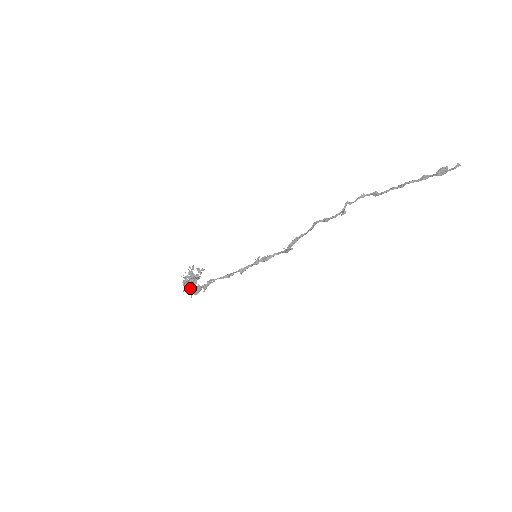
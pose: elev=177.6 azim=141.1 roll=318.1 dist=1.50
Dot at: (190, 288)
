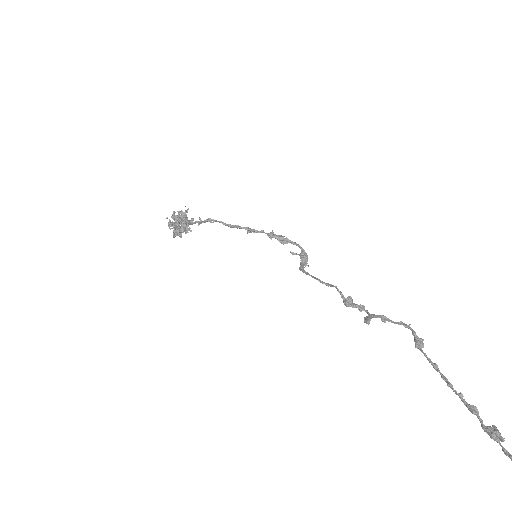
Dot at: occluded
